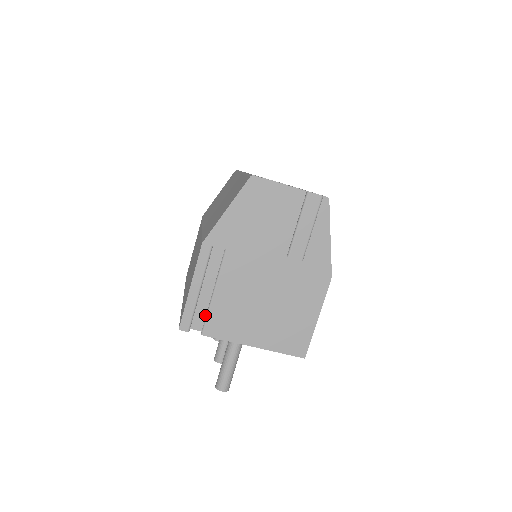
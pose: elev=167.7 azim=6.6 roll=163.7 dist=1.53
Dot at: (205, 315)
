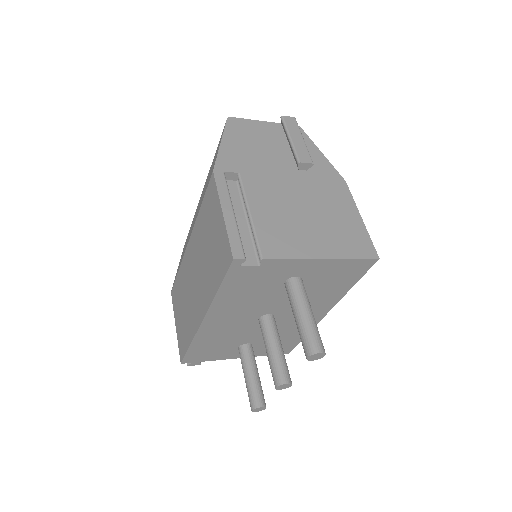
Dot at: (252, 248)
